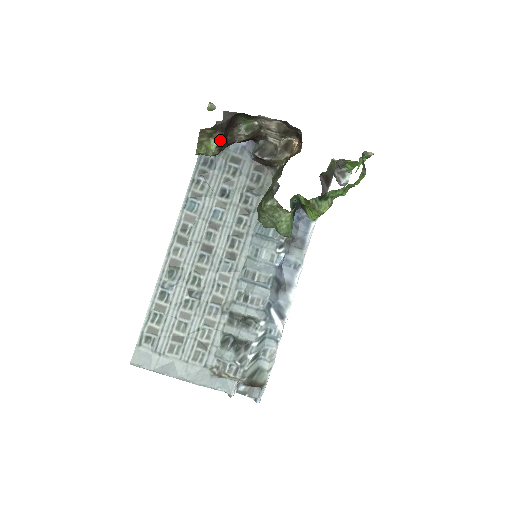
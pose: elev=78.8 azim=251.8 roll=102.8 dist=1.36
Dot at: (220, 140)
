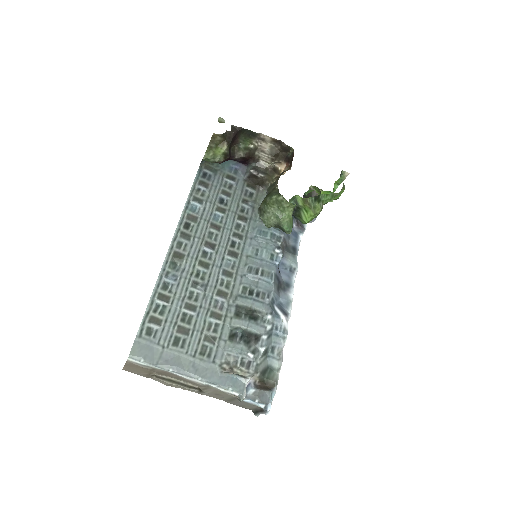
Dot at: (226, 149)
